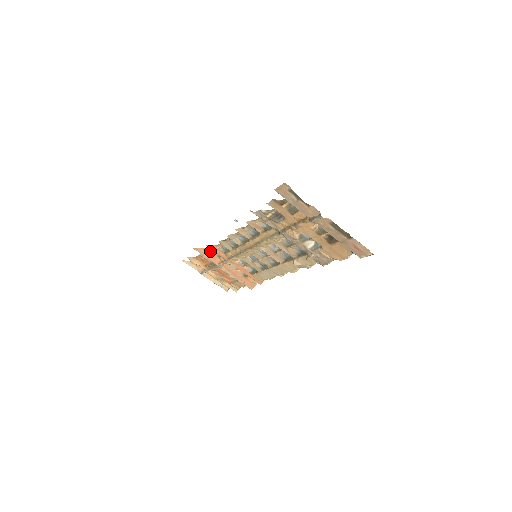
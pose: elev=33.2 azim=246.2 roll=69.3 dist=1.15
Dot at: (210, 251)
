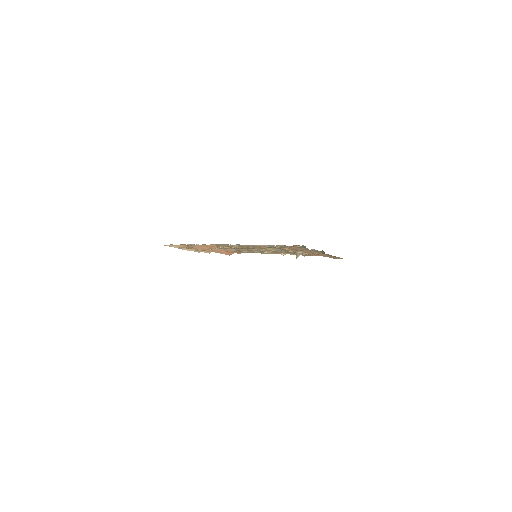
Dot at: (202, 245)
